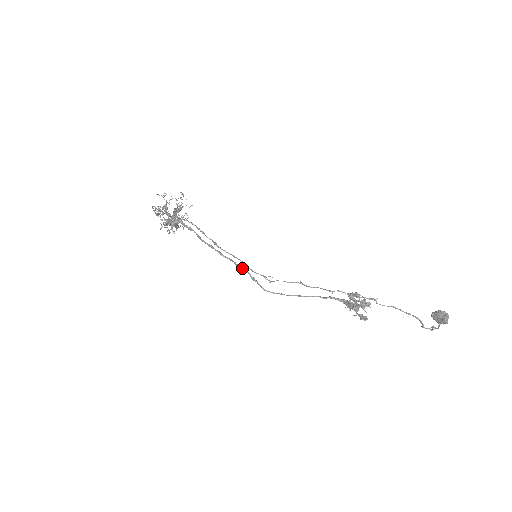
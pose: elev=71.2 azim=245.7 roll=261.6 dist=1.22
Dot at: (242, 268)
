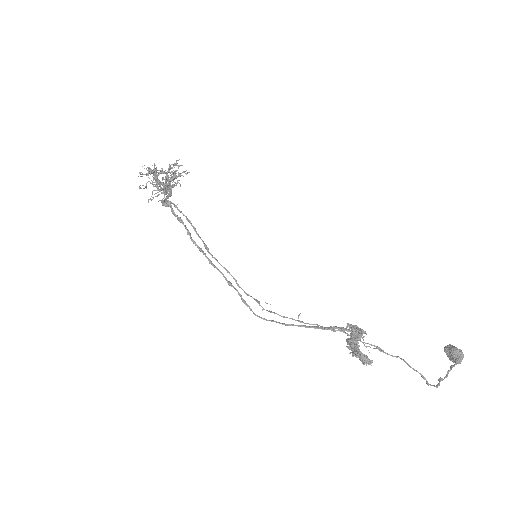
Dot at: (233, 287)
